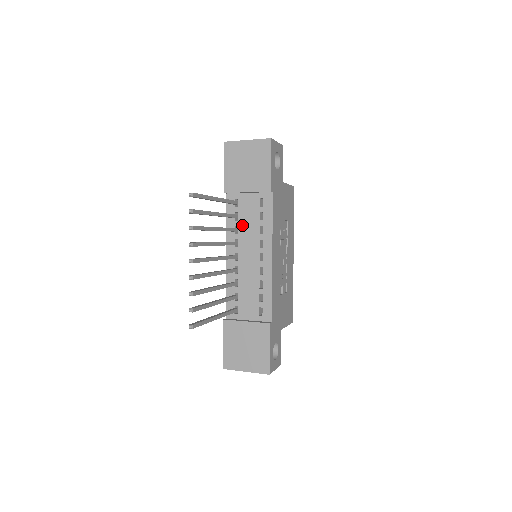
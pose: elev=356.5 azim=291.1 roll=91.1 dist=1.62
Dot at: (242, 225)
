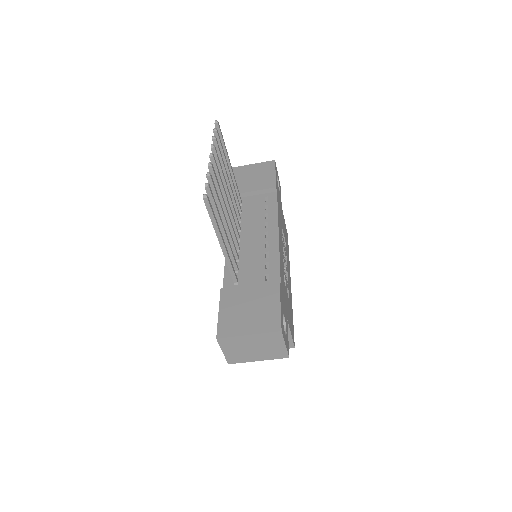
Dot at: (246, 216)
